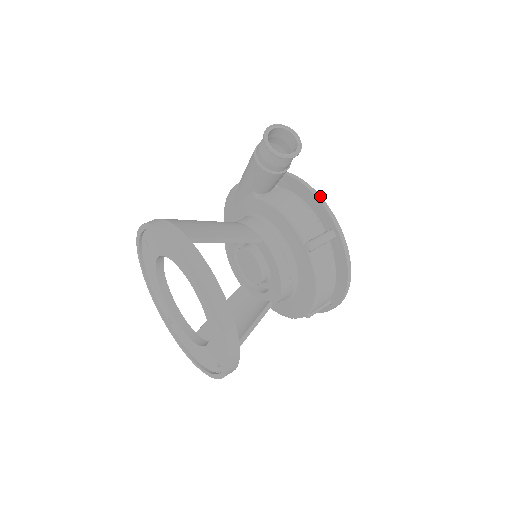
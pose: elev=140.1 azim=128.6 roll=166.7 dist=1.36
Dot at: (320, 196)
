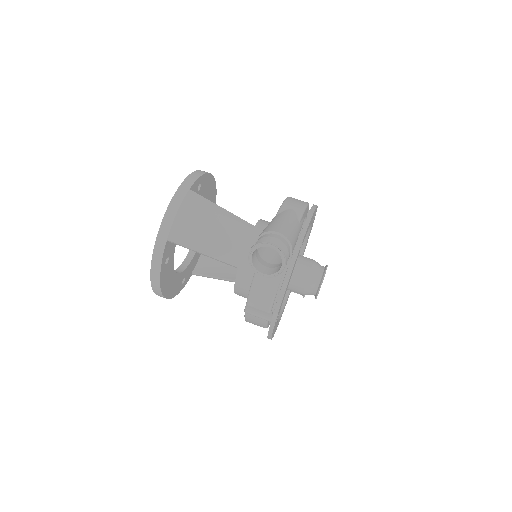
Dot at: (282, 300)
